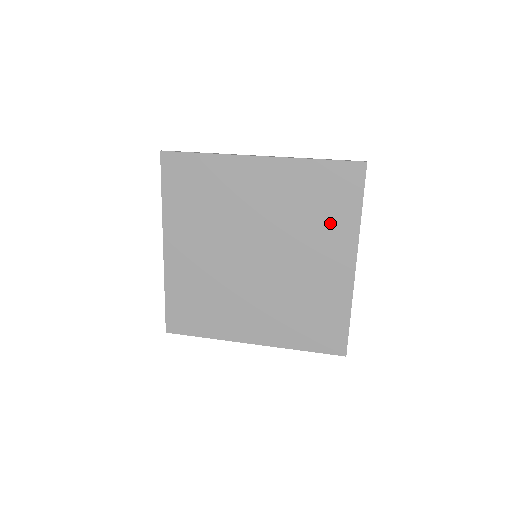
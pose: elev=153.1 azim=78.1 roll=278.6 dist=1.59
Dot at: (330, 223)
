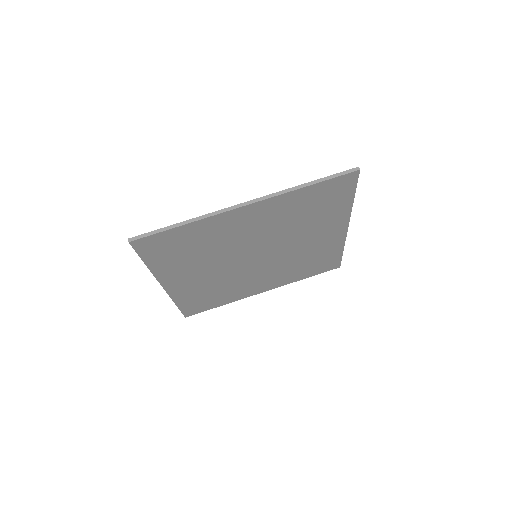
Dot at: (324, 216)
